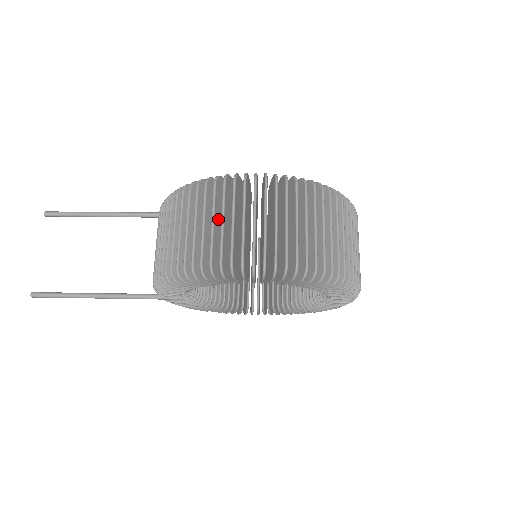
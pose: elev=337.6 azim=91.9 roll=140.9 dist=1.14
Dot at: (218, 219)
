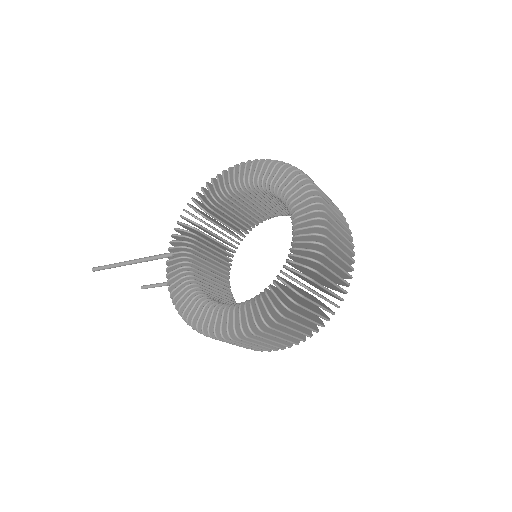
Dot at: occluded
